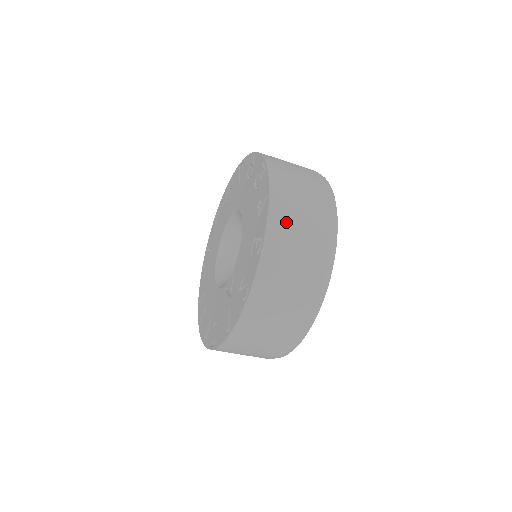
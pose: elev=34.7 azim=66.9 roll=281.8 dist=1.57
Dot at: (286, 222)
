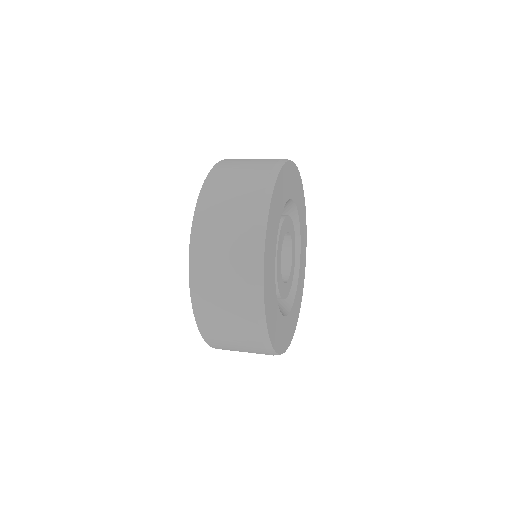
Dot at: occluded
